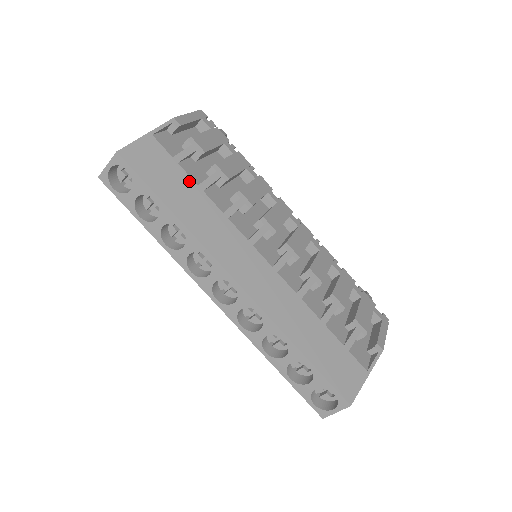
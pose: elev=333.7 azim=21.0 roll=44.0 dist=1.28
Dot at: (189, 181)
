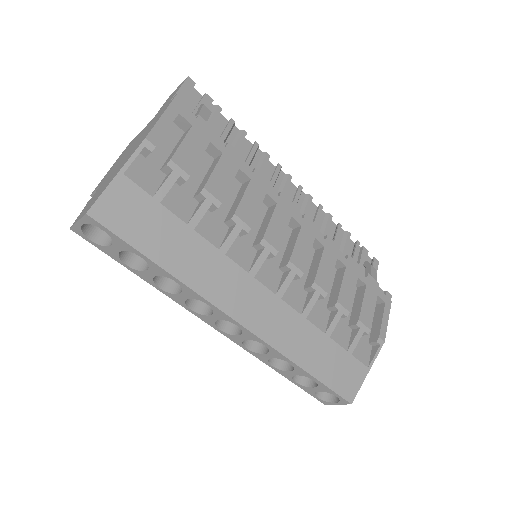
Dot at: (176, 223)
